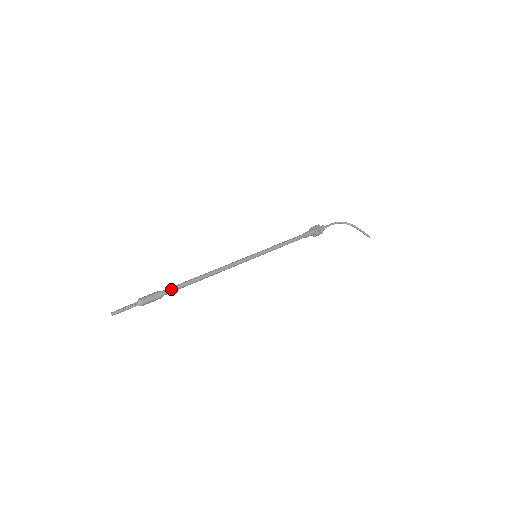
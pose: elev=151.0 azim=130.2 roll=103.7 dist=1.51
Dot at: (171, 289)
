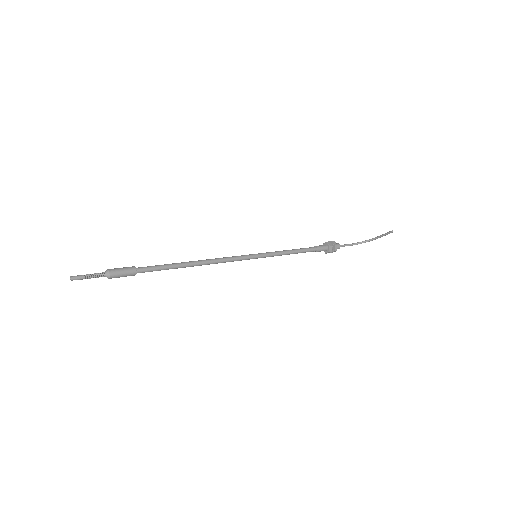
Dot at: (148, 266)
